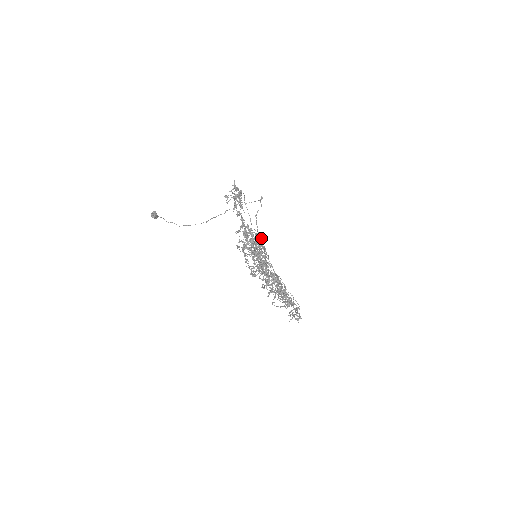
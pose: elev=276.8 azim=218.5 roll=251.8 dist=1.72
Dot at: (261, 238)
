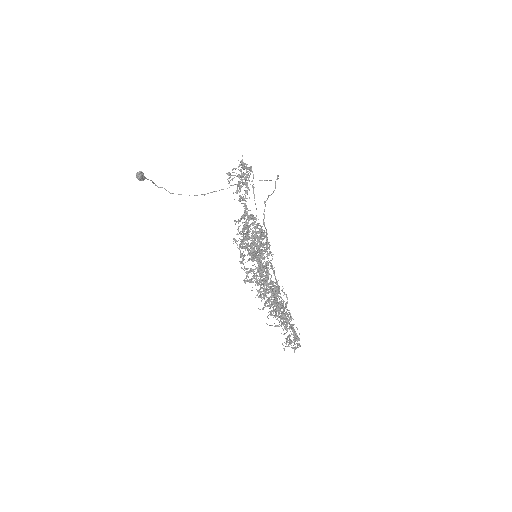
Dot at: occluded
